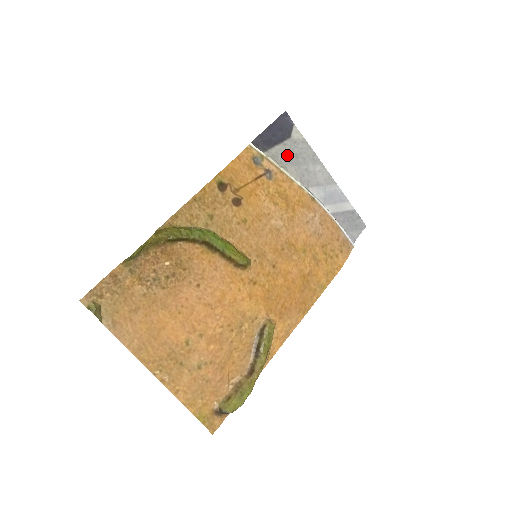
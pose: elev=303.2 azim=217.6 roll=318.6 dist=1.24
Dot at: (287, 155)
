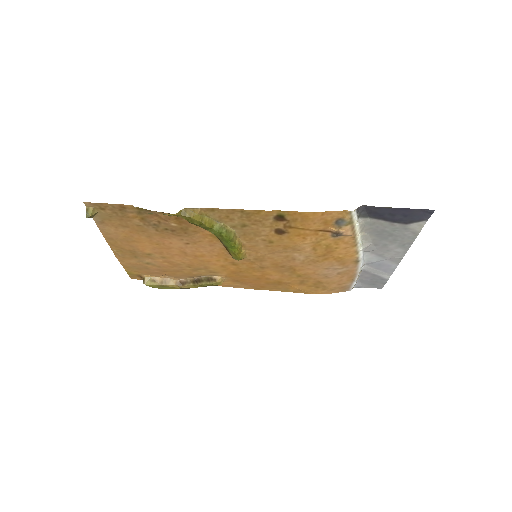
Dot at: (383, 229)
